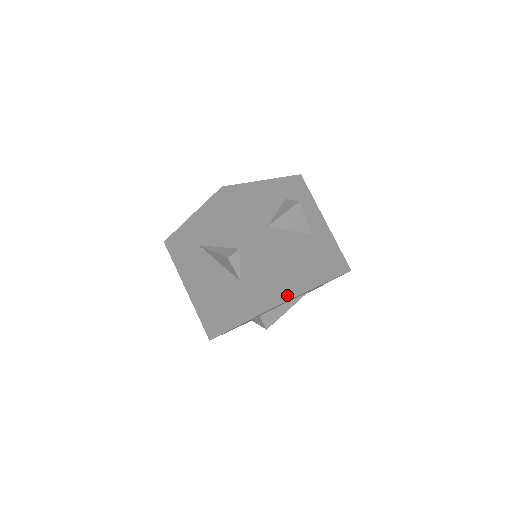
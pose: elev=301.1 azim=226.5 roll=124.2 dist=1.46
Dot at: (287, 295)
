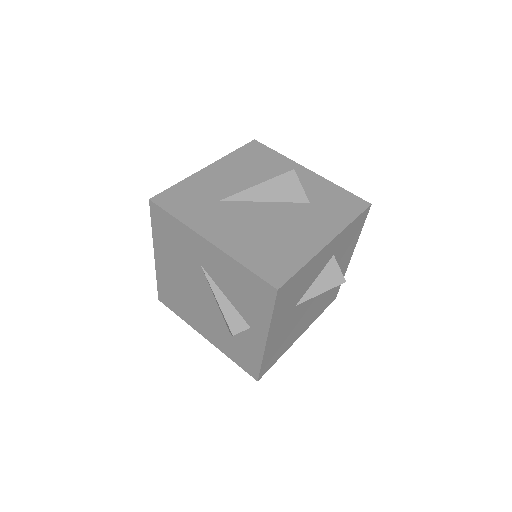
Dot at: (269, 368)
